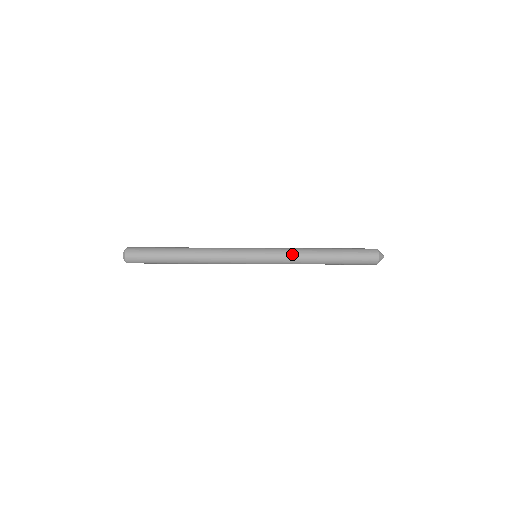
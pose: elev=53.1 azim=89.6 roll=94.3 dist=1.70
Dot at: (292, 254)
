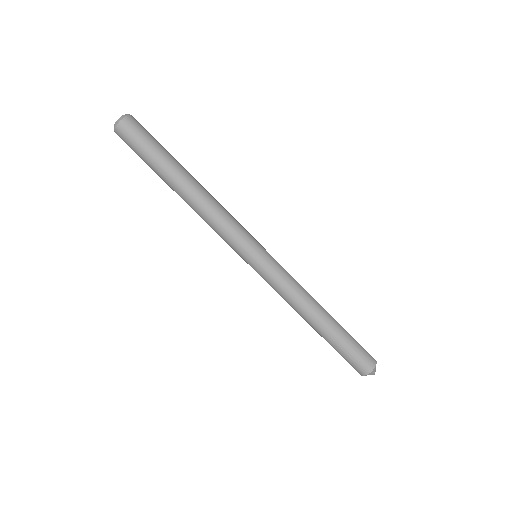
Dot at: (291, 293)
